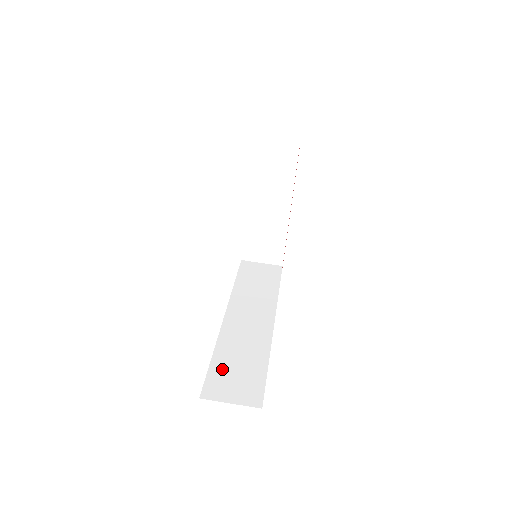
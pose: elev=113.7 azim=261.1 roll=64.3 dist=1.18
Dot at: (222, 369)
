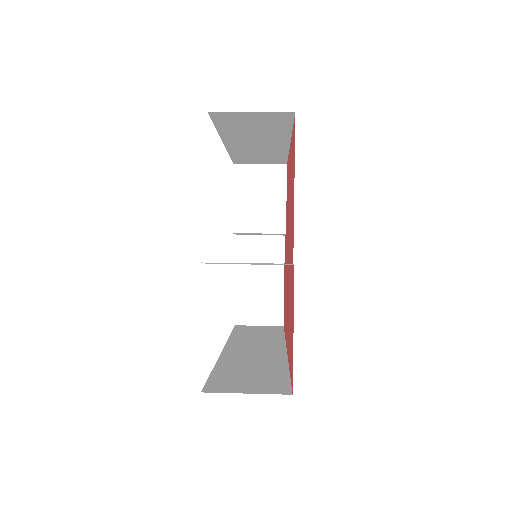
Dot at: (228, 375)
